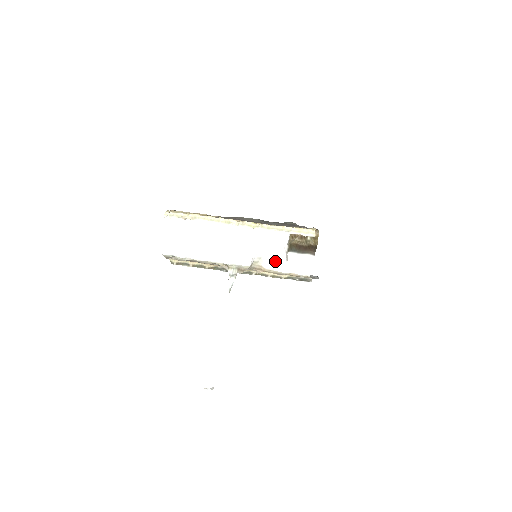
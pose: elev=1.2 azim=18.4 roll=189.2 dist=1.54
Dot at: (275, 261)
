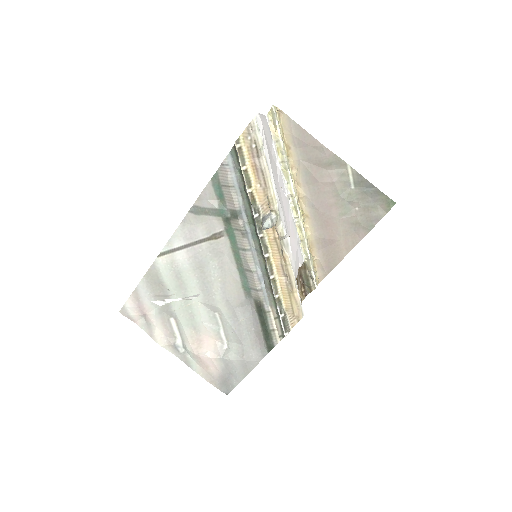
Dot at: (294, 263)
